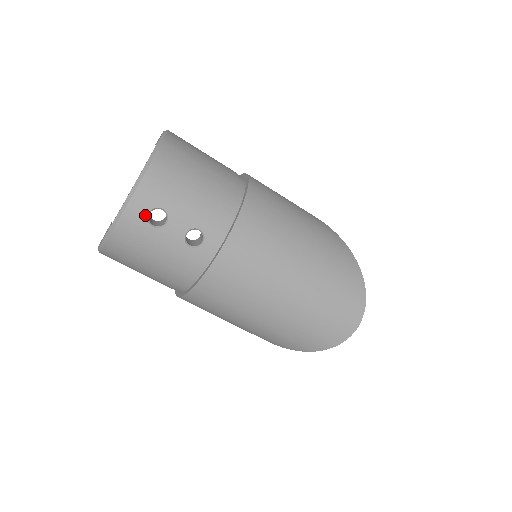
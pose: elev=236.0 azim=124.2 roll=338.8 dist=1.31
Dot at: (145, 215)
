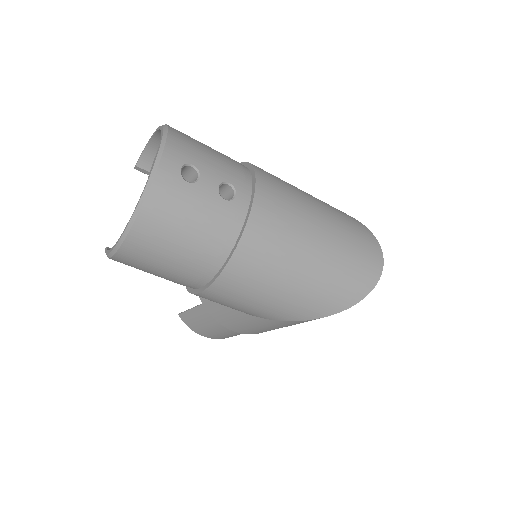
Dot at: (178, 171)
